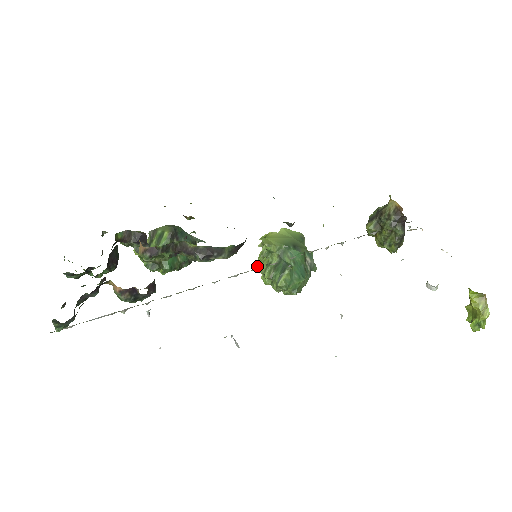
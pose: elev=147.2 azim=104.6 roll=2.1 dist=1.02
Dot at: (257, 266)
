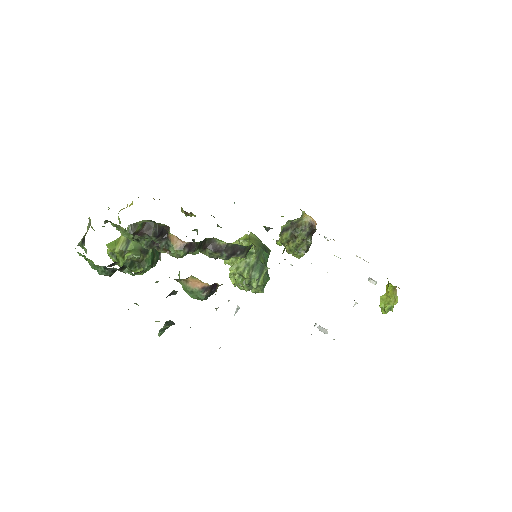
Dot at: (232, 266)
